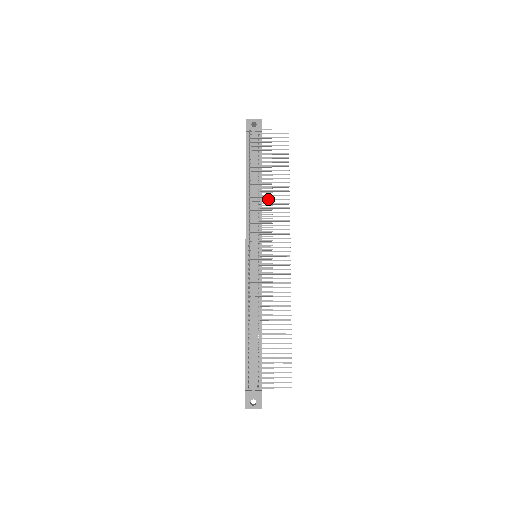
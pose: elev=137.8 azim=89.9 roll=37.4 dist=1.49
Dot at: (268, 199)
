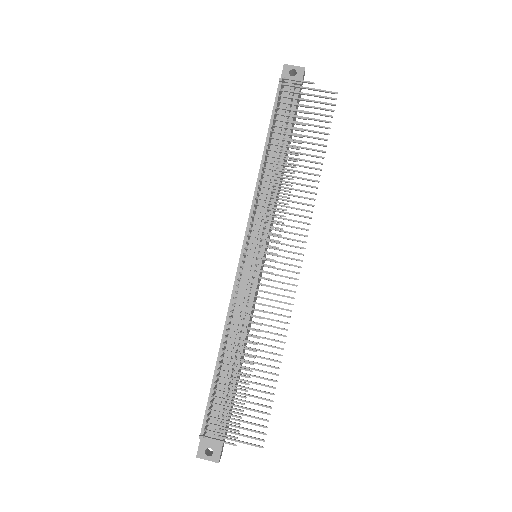
Dot at: (288, 181)
